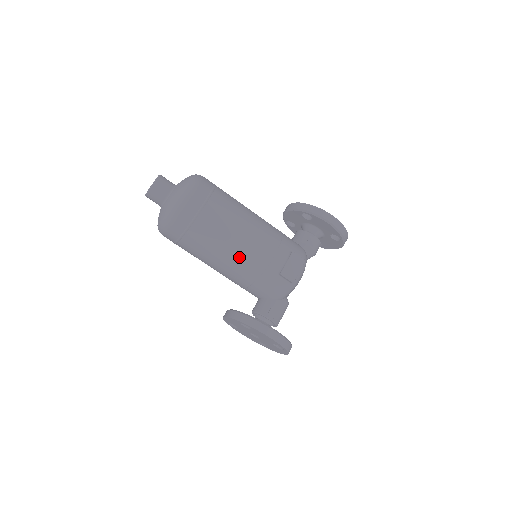
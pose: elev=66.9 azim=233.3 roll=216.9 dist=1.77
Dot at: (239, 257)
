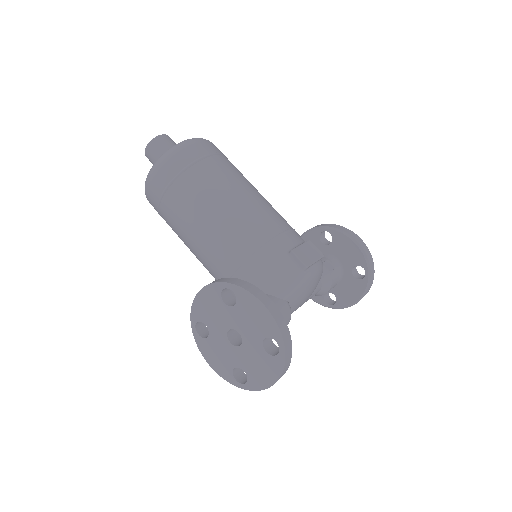
Dot at: (240, 218)
